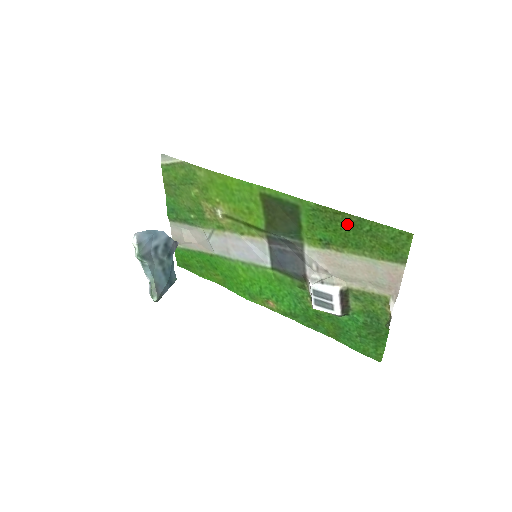
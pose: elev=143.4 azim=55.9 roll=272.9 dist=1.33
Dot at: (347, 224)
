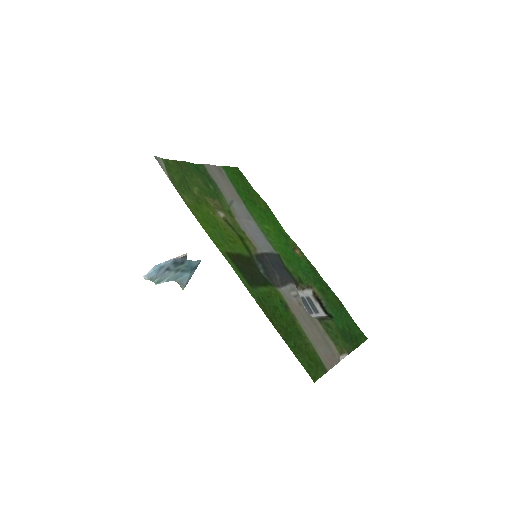
Dot at: (282, 328)
